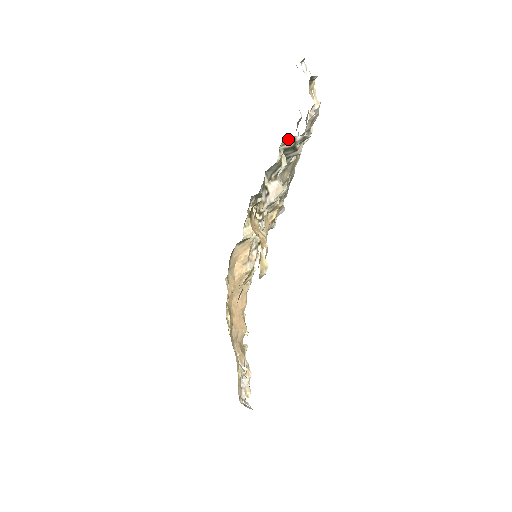
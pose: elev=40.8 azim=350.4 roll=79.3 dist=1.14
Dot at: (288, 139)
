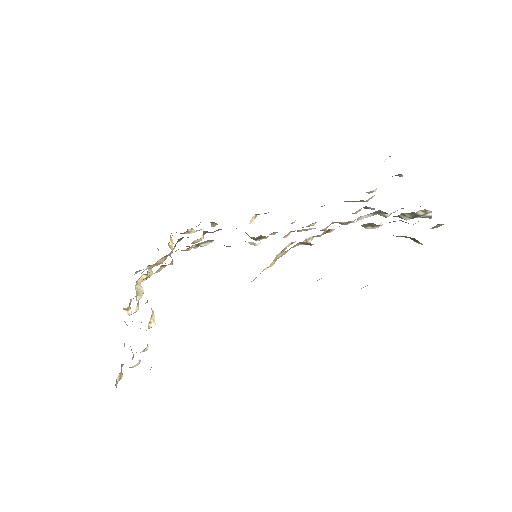
Dot at: occluded
